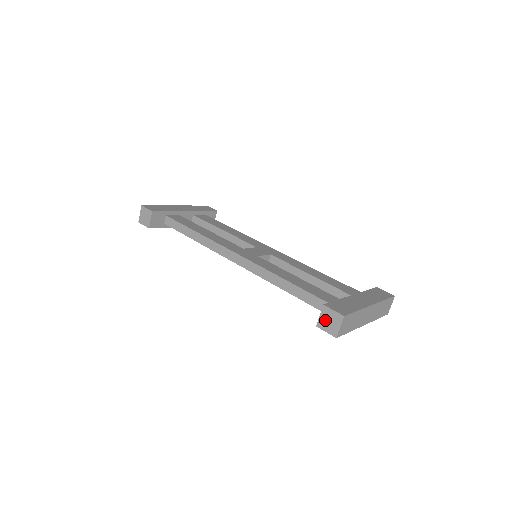
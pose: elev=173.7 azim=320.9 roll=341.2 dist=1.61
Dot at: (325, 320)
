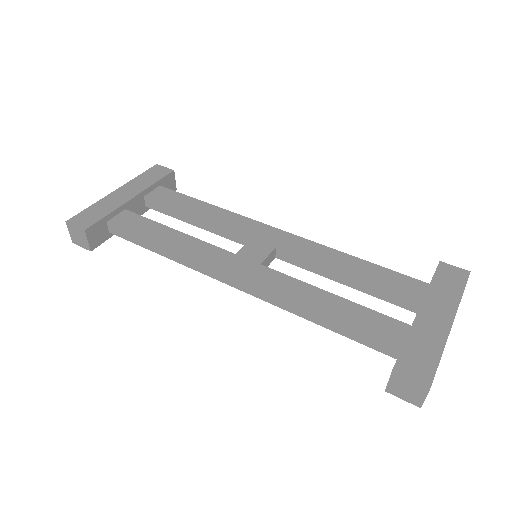
Dot at: (399, 387)
